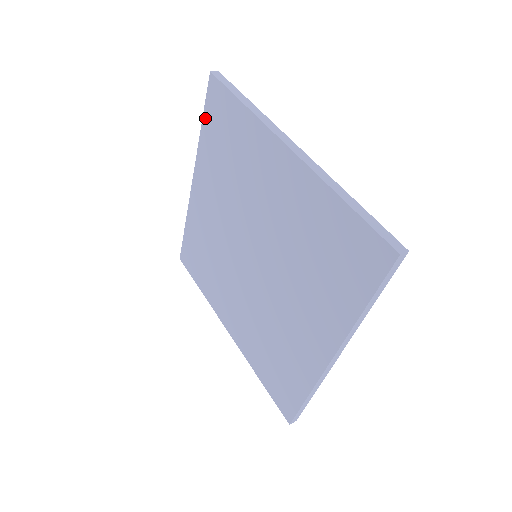
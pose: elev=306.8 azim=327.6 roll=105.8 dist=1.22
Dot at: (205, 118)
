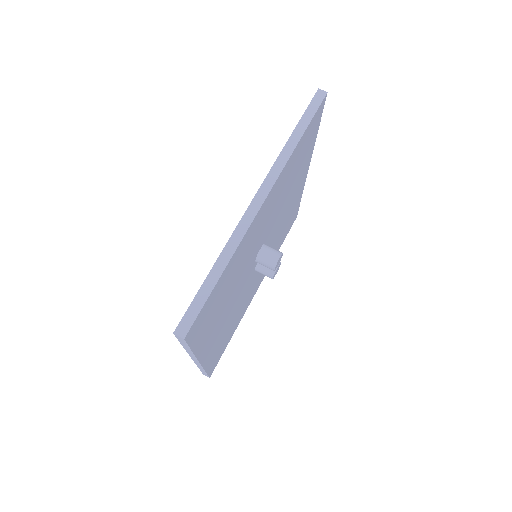
Dot at: occluded
